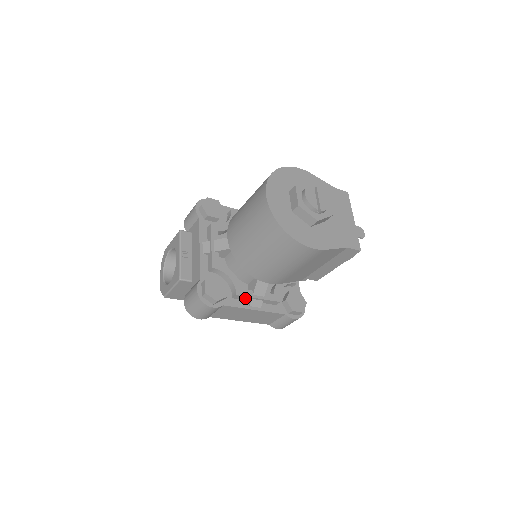
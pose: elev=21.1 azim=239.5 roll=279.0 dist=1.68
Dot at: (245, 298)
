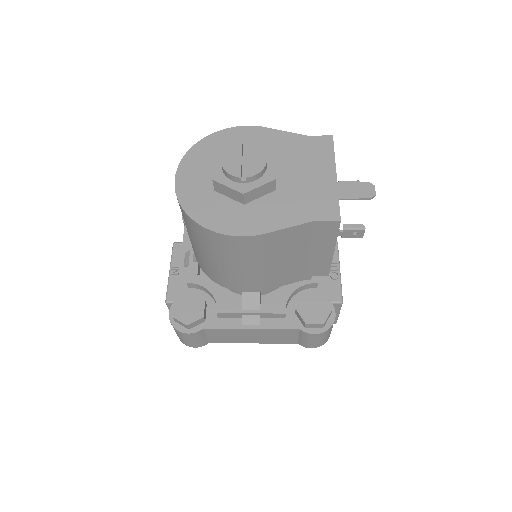
Dot at: (233, 315)
